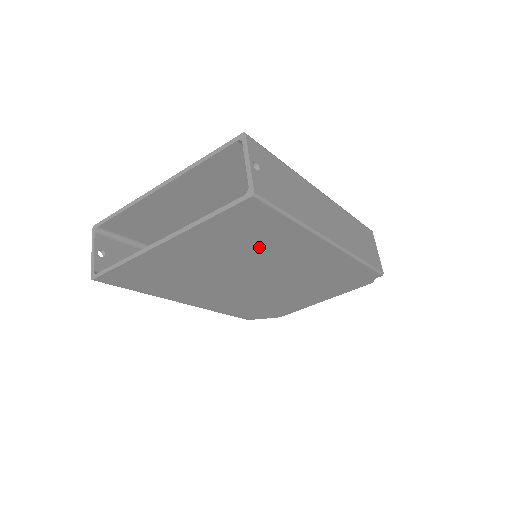
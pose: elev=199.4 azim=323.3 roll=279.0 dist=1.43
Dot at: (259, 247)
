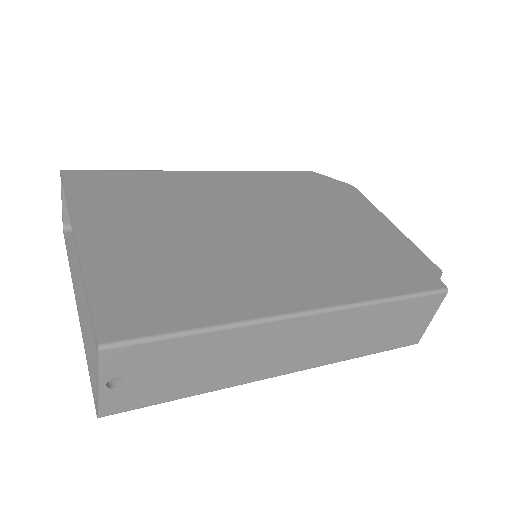
Dot at: occluded
